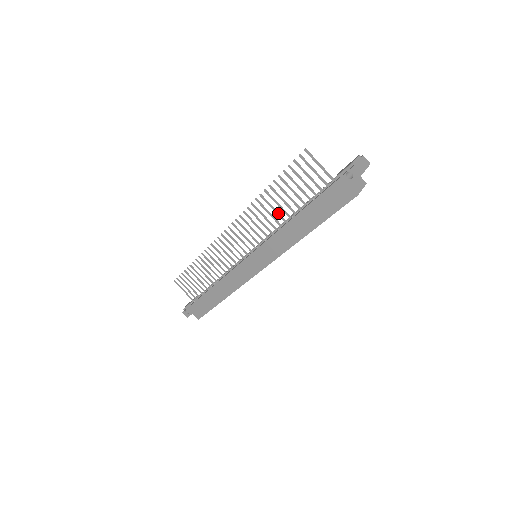
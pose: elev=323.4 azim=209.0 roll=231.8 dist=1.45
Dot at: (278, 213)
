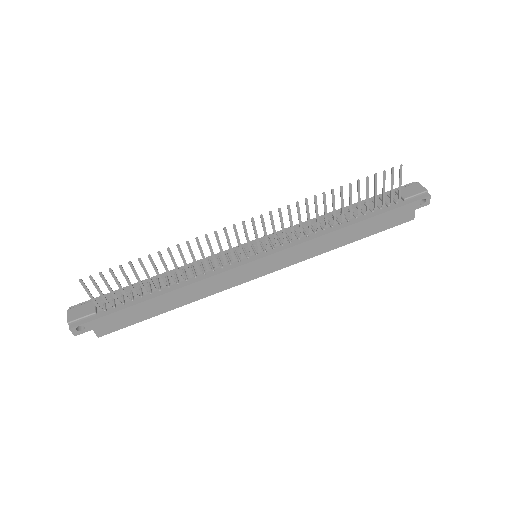
Dot at: occluded
